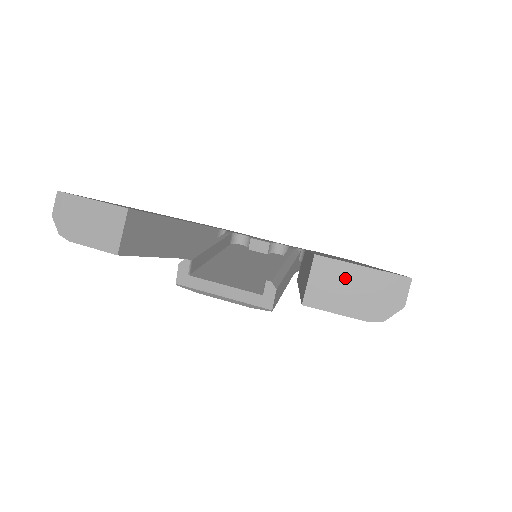
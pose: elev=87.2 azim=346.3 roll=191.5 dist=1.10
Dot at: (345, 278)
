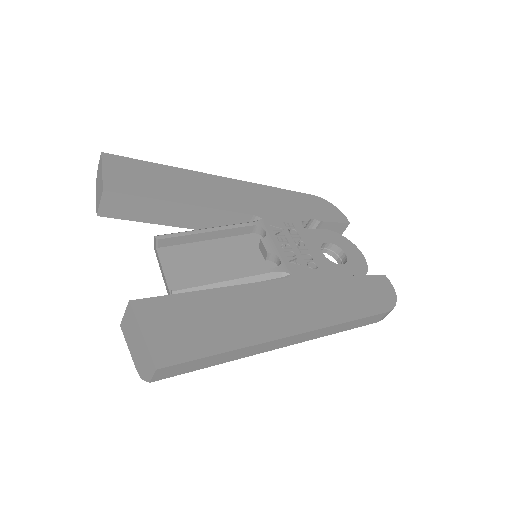
Dot at: (135, 331)
